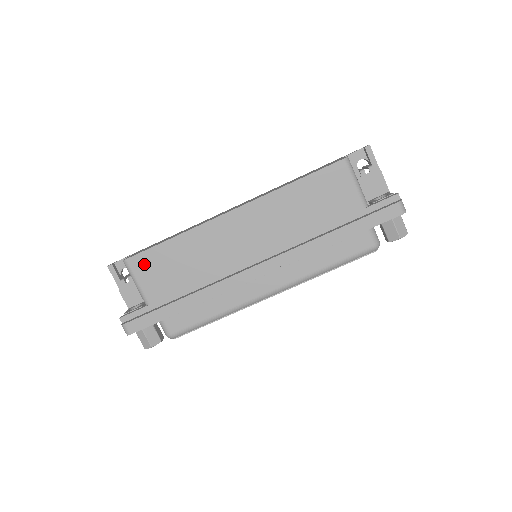
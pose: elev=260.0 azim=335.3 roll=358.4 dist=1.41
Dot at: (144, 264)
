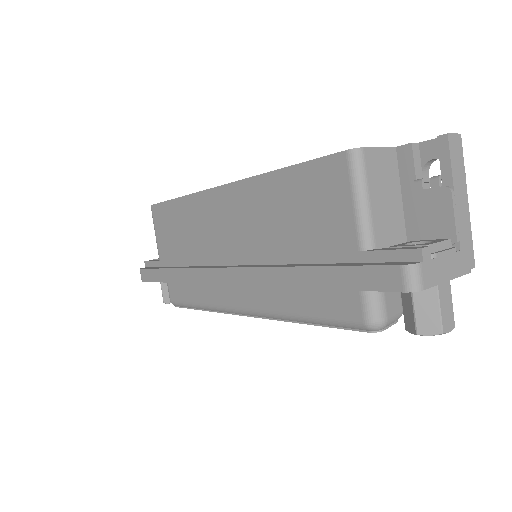
Dot at: (160, 217)
